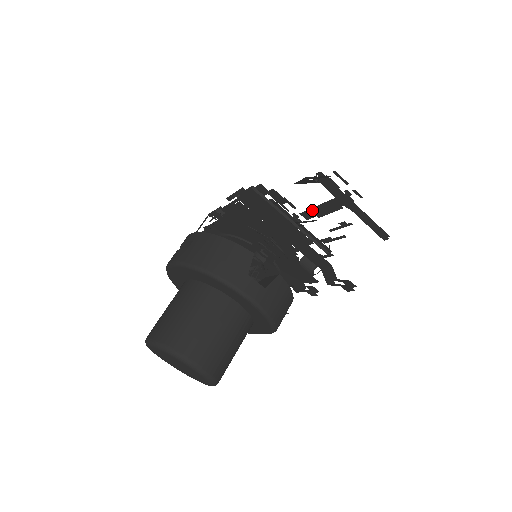
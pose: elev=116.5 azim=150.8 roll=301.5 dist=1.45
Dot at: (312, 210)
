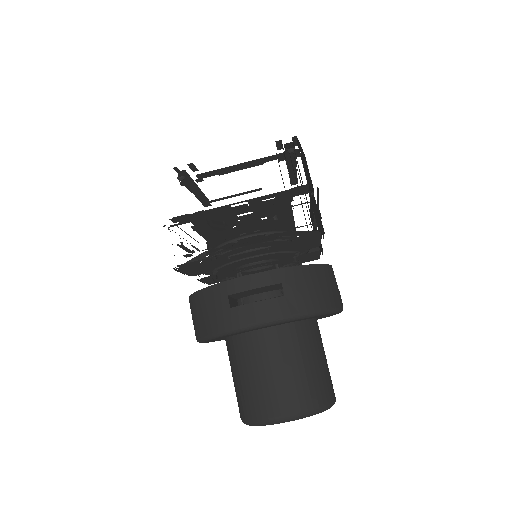
Dot at: (219, 170)
